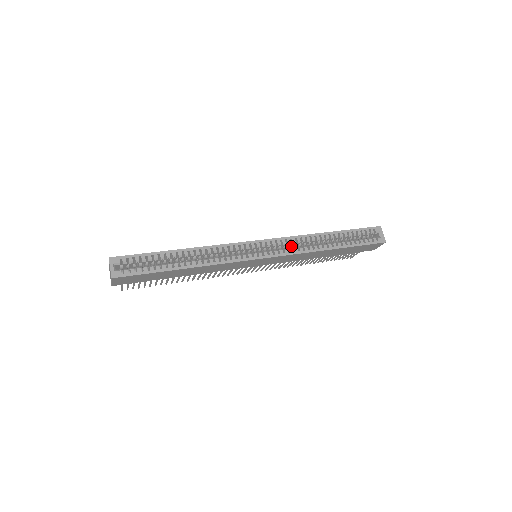
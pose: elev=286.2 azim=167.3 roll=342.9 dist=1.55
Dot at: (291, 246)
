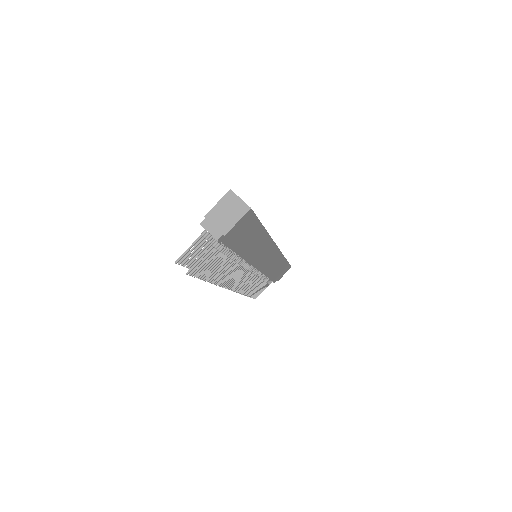
Dot at: occluded
